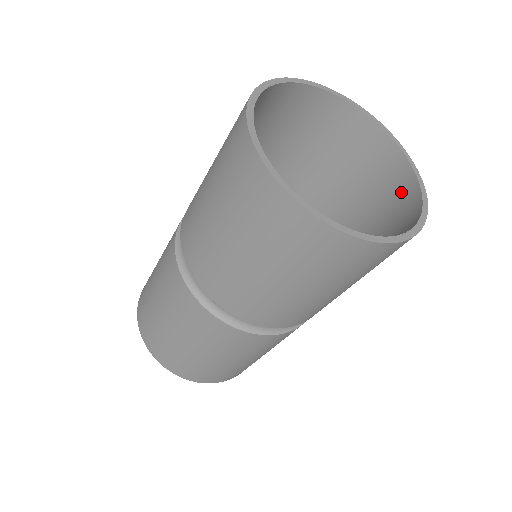
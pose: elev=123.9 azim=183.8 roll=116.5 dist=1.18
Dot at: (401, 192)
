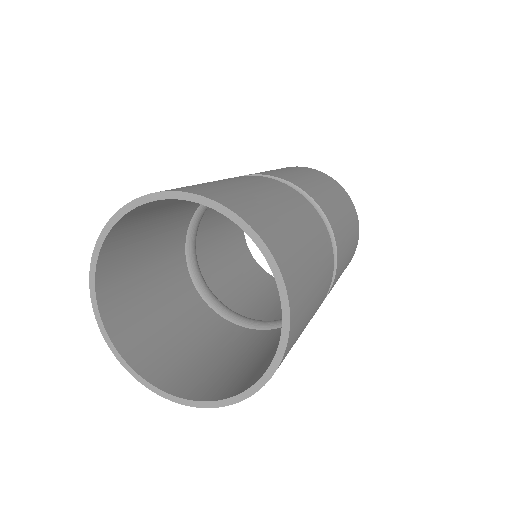
Dot at: occluded
